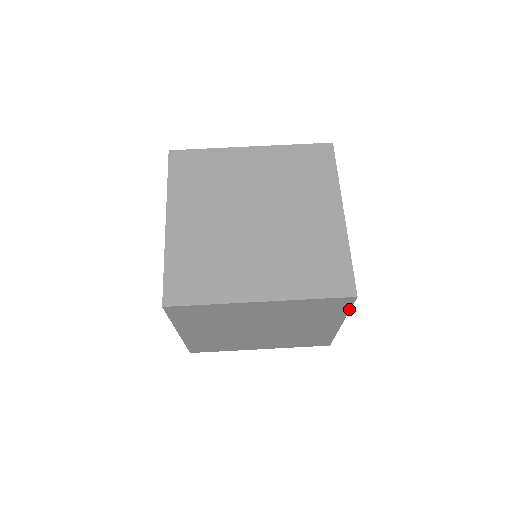
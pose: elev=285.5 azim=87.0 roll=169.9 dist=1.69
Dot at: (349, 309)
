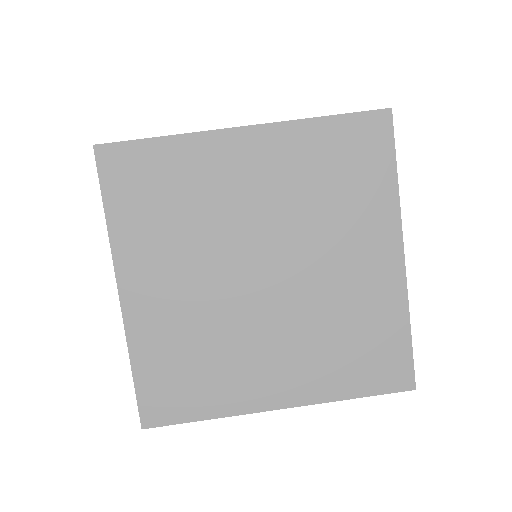
Dot at: occluded
